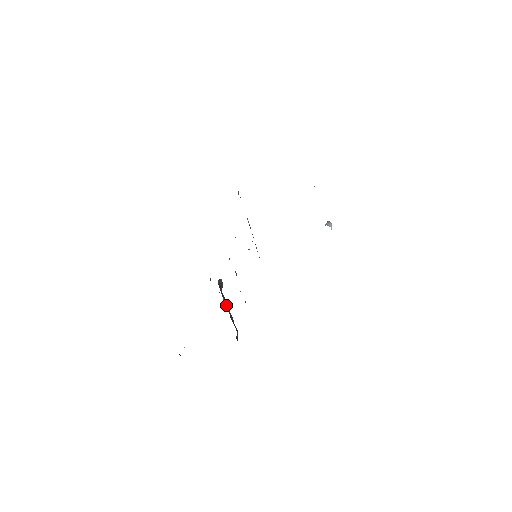
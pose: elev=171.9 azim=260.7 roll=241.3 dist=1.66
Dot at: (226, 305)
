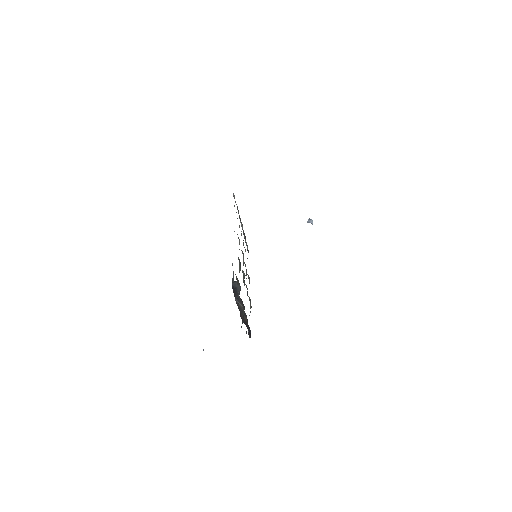
Dot at: (239, 305)
